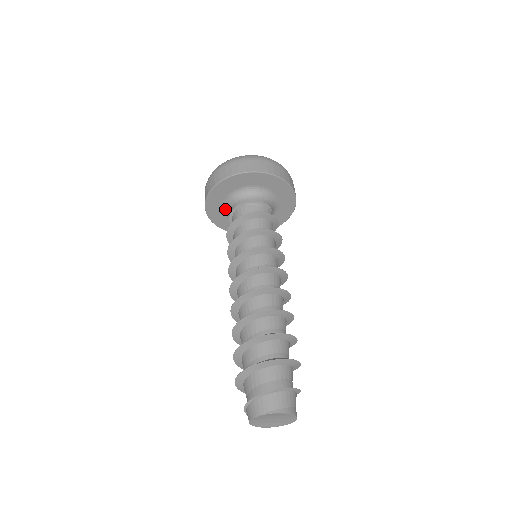
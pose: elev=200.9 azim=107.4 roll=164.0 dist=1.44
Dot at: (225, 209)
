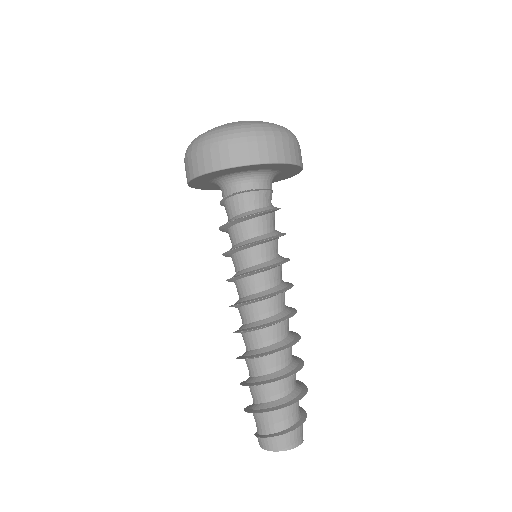
Dot at: (213, 182)
